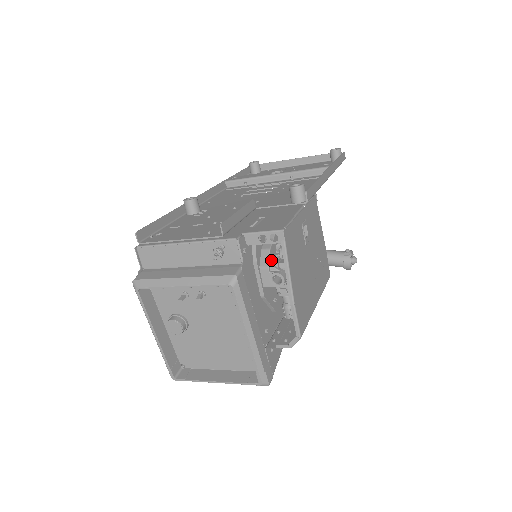
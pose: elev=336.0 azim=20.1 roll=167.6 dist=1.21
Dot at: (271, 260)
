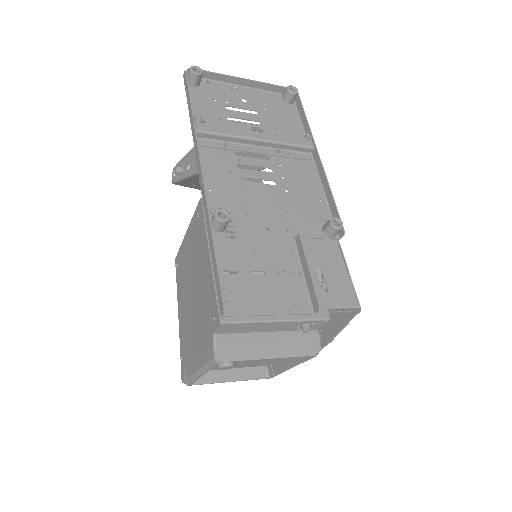
Dot at: occluded
